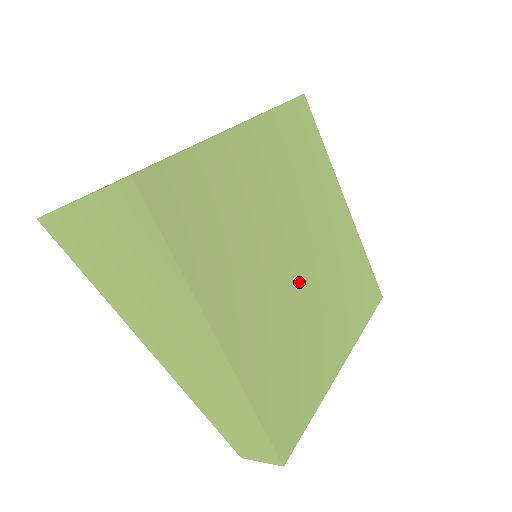
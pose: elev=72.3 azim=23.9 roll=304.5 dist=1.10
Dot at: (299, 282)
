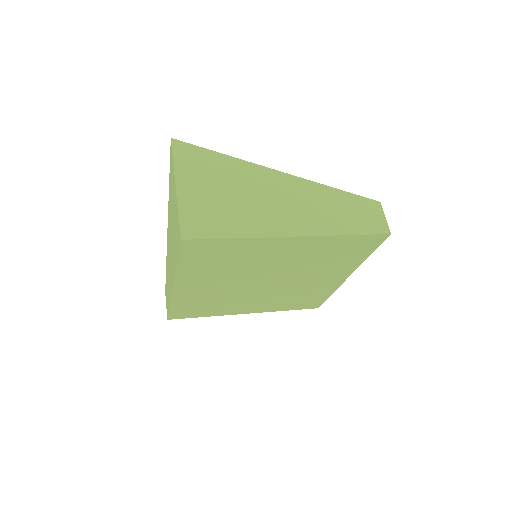
Dot at: (254, 289)
